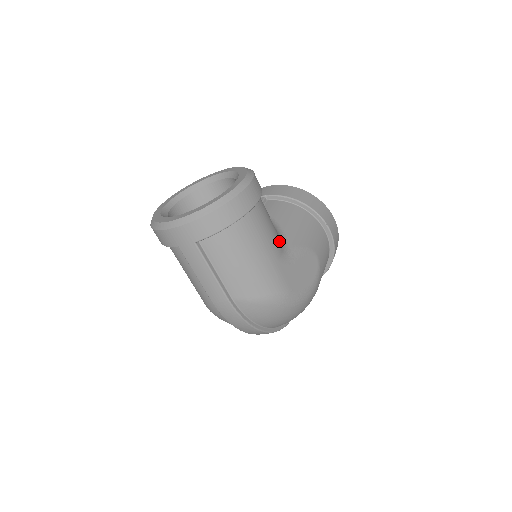
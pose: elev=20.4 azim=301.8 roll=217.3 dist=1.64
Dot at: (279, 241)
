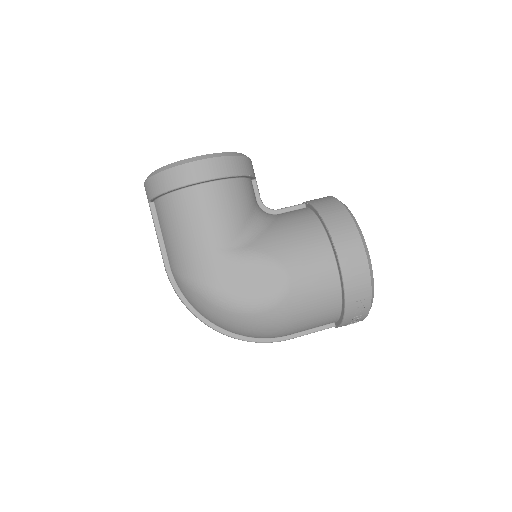
Dot at: (231, 234)
